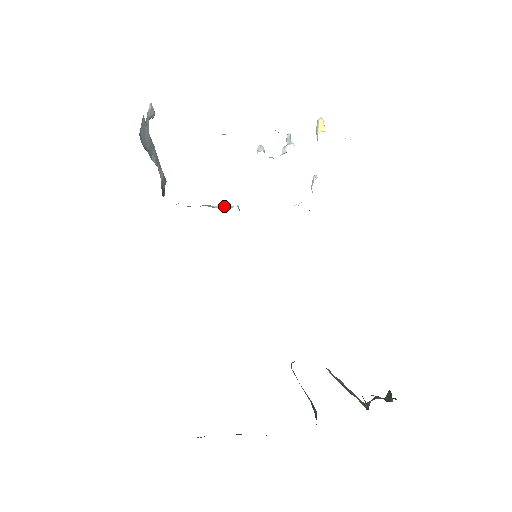
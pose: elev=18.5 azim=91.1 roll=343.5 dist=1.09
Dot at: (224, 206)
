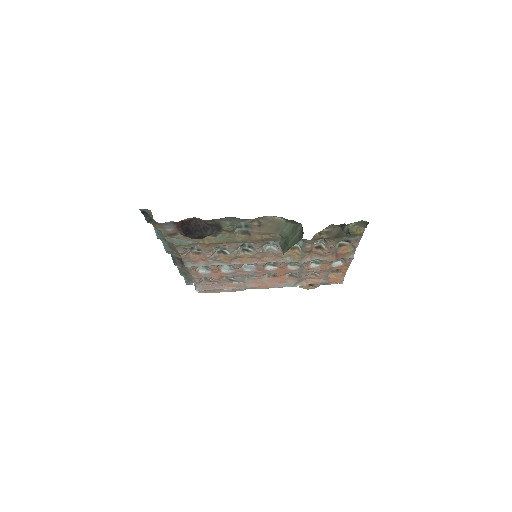
Dot at: occluded
